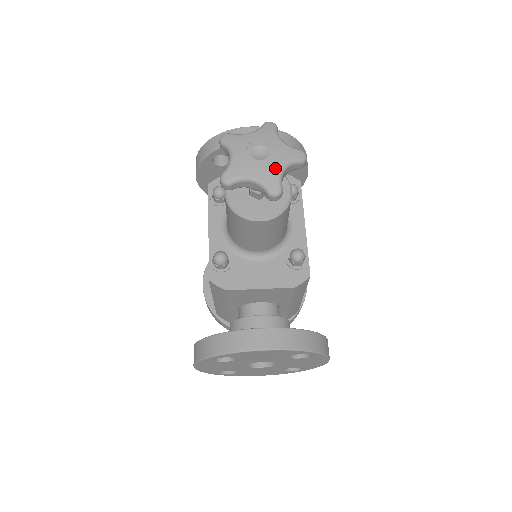
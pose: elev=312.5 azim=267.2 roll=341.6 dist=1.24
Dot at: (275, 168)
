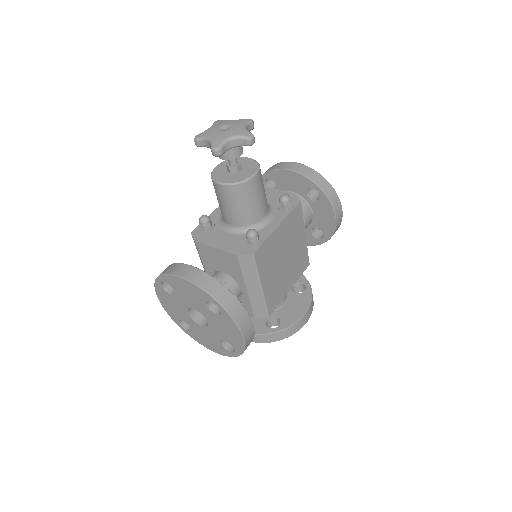
Dot at: (225, 136)
